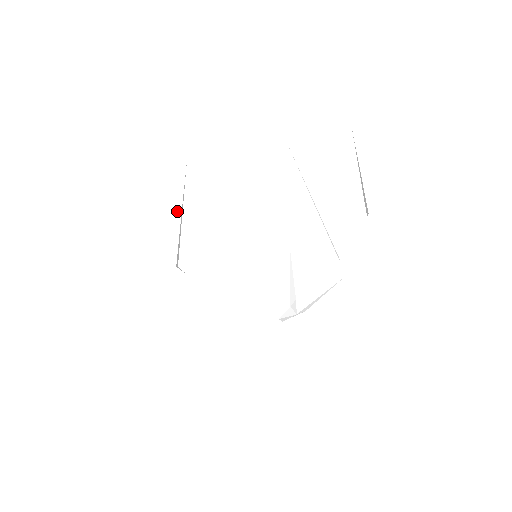
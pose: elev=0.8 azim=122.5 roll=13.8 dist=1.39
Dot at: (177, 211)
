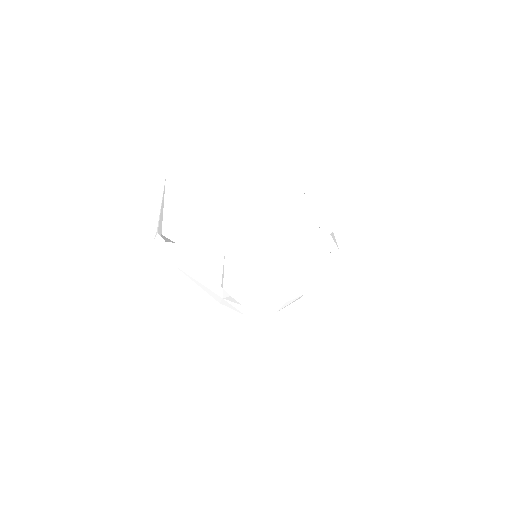
Dot at: (192, 208)
